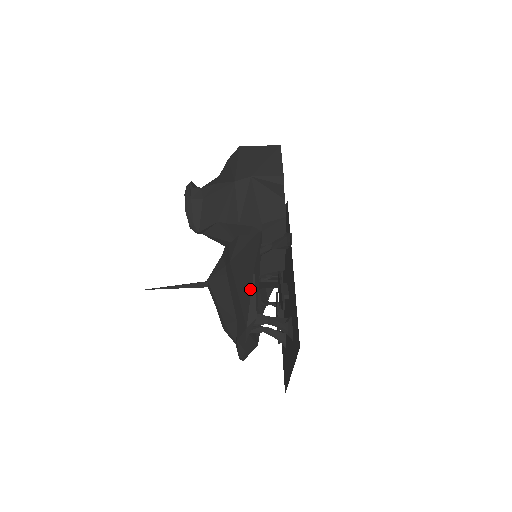
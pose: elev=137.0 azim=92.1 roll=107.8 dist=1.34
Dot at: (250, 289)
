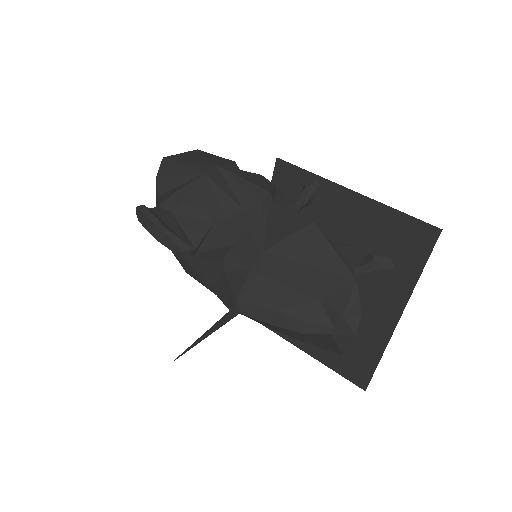
Dot at: (326, 243)
